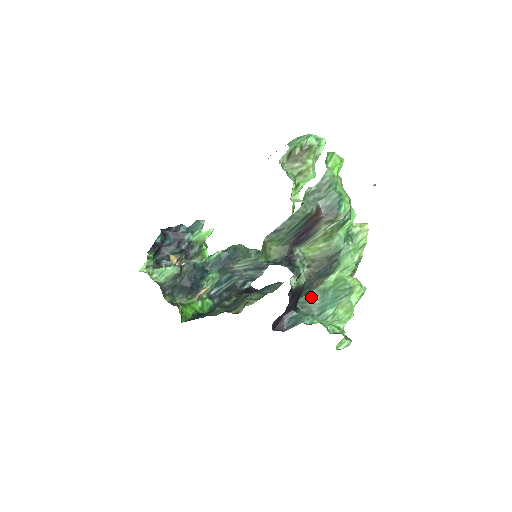
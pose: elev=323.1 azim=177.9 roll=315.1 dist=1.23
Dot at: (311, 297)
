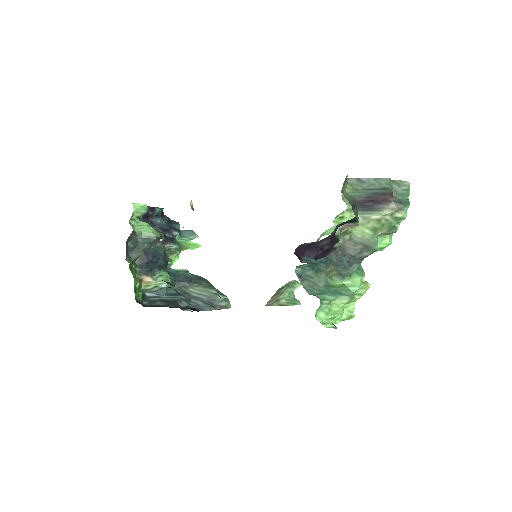
Dot at: (318, 278)
